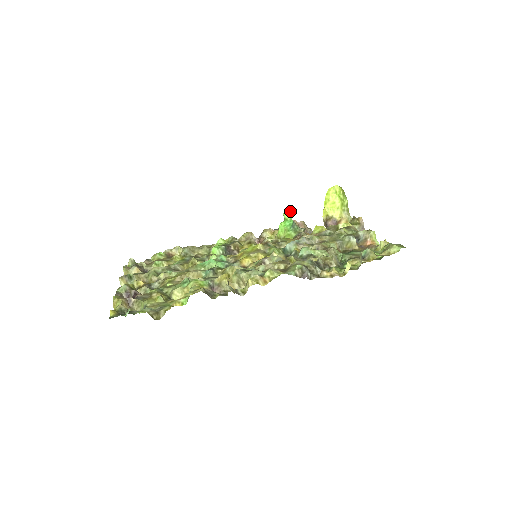
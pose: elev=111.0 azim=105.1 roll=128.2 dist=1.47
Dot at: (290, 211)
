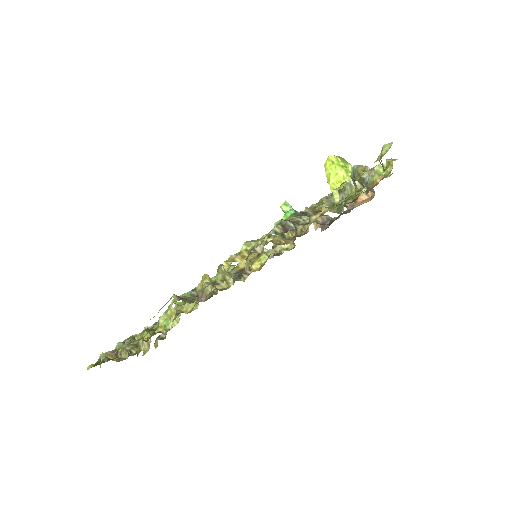
Dot at: (286, 201)
